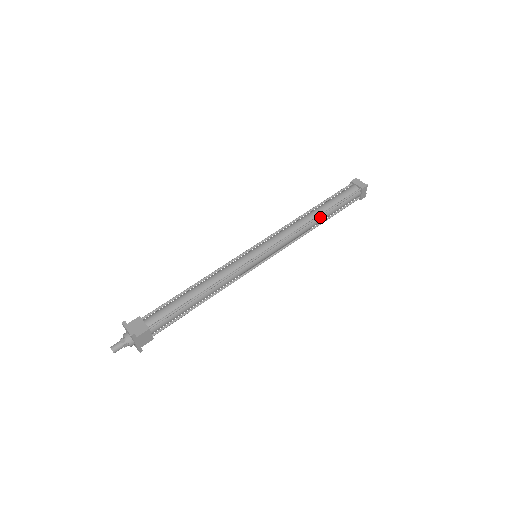
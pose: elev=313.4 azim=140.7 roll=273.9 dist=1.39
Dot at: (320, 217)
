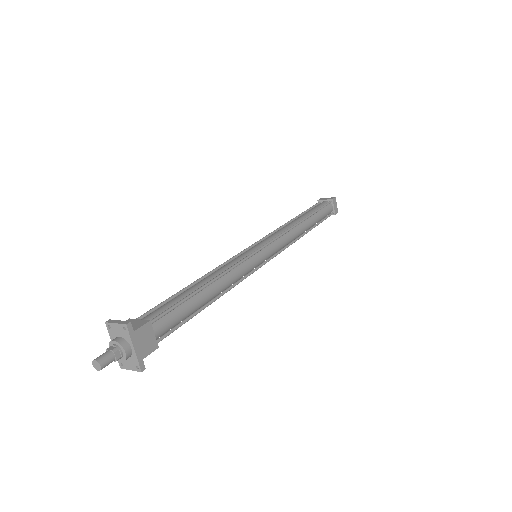
Dot at: (306, 221)
